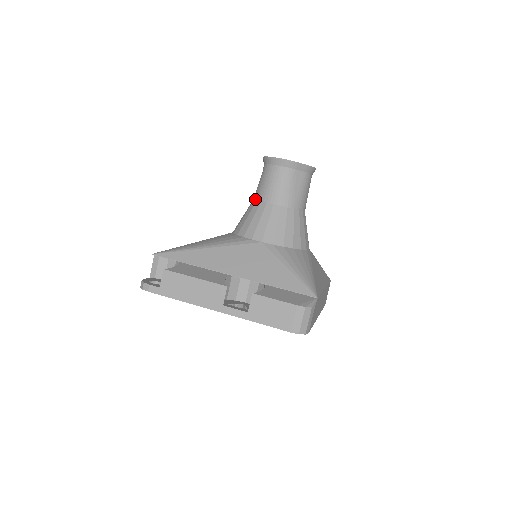
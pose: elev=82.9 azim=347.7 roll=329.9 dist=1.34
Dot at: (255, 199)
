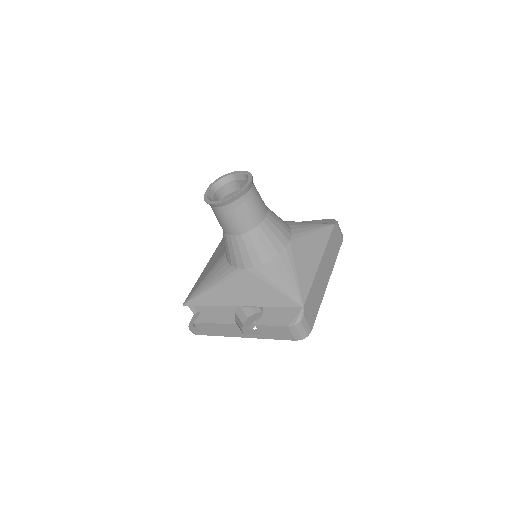
Dot at: occluded
